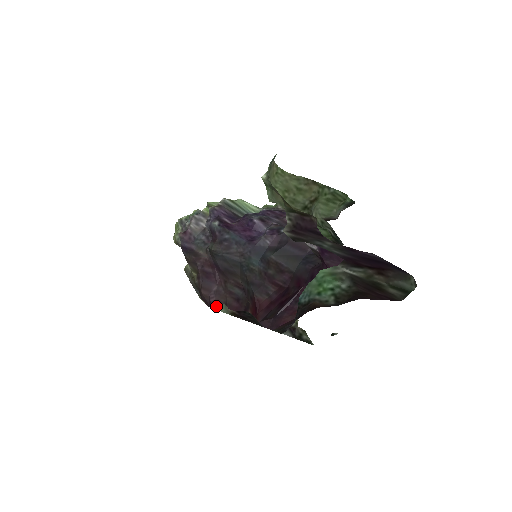
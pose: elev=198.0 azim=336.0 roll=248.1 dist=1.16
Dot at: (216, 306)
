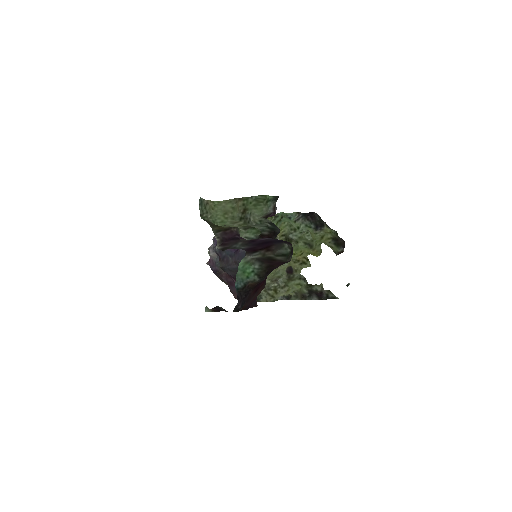
Dot at: occluded
